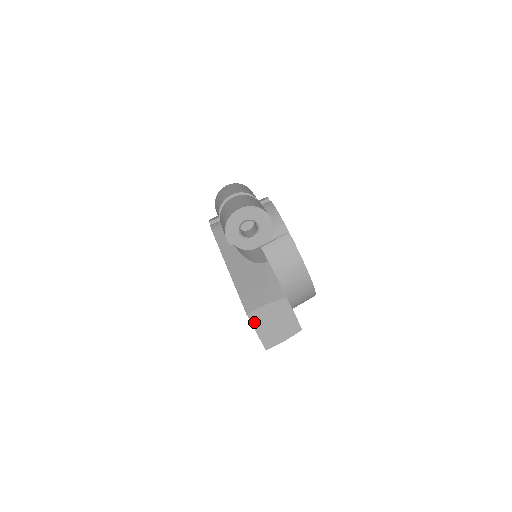
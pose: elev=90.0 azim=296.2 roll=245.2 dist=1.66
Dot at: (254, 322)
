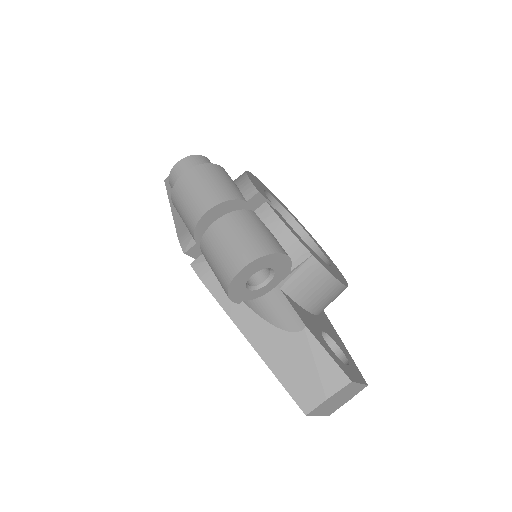
Dot at: (315, 413)
